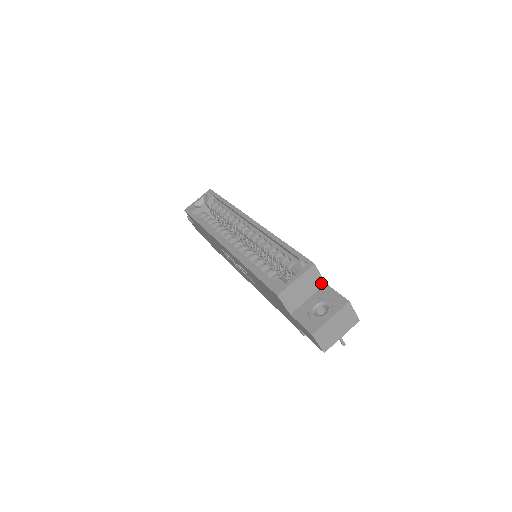
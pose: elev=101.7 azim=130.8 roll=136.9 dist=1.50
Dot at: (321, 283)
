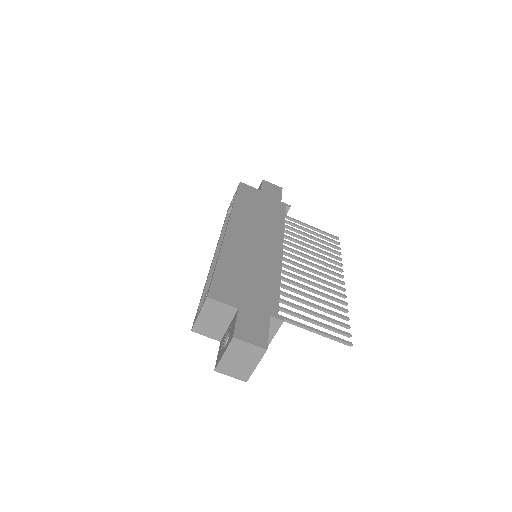
Dot at: (232, 310)
